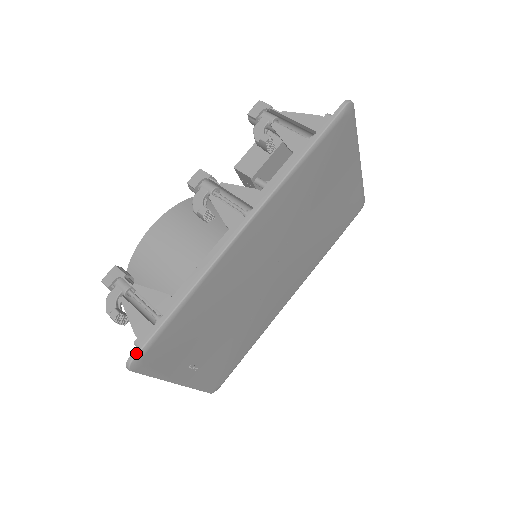
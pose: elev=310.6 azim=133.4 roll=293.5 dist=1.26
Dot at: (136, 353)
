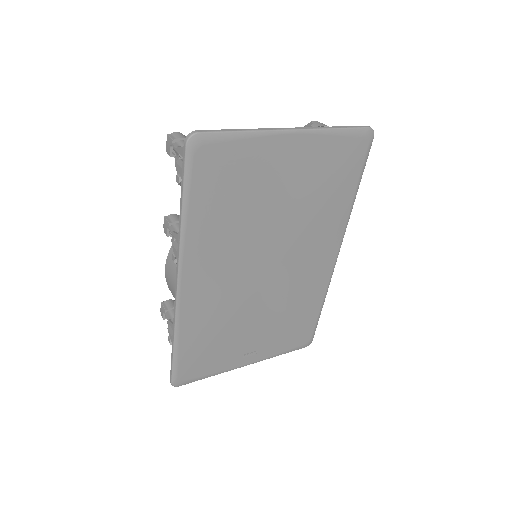
Dot at: (171, 379)
